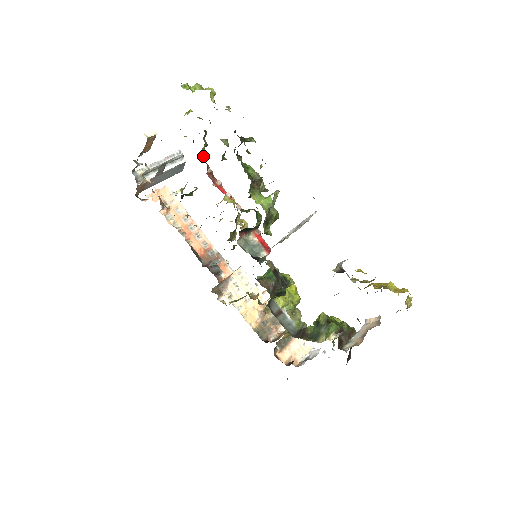
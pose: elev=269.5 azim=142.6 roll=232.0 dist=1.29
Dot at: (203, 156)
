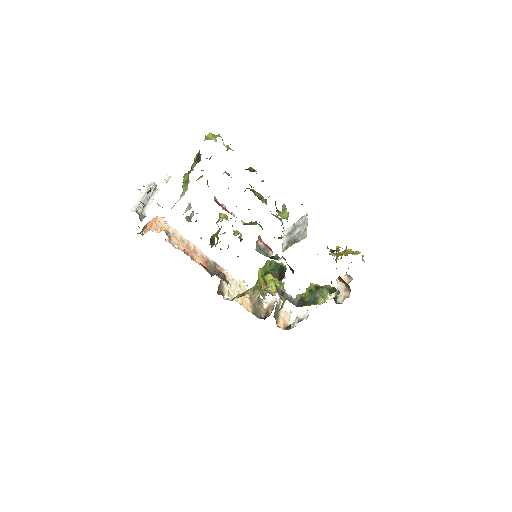
Dot at: occluded
